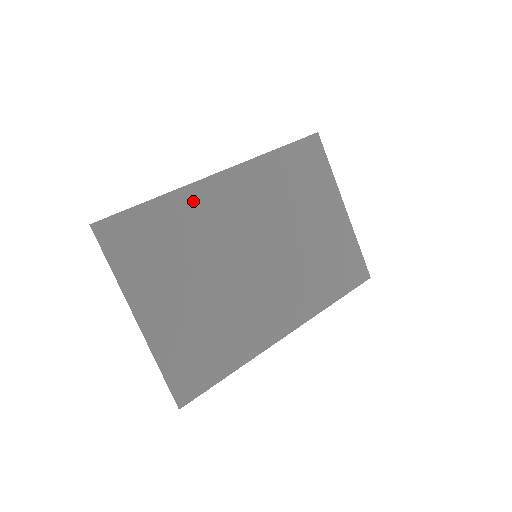
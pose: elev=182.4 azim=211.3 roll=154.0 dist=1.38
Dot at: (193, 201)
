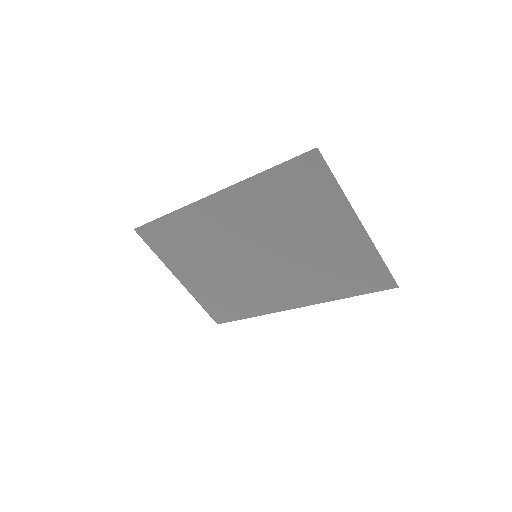
Dot at: (193, 217)
